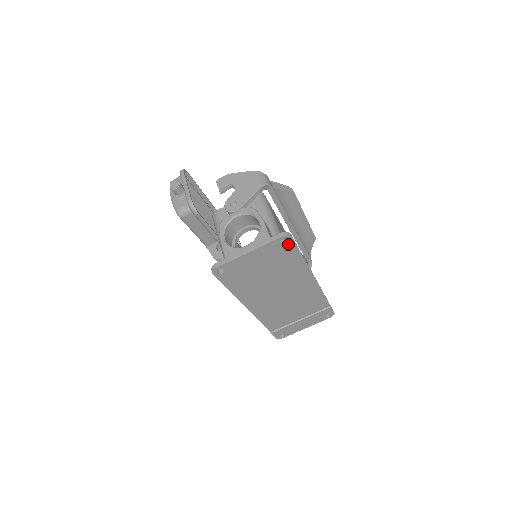
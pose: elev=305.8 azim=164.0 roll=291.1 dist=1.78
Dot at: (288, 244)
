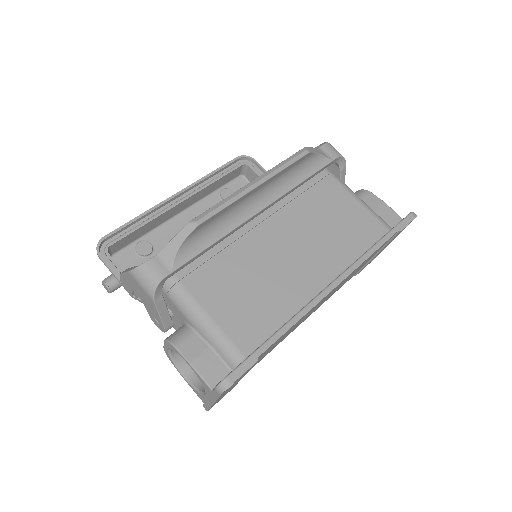
Dot at: occluded
